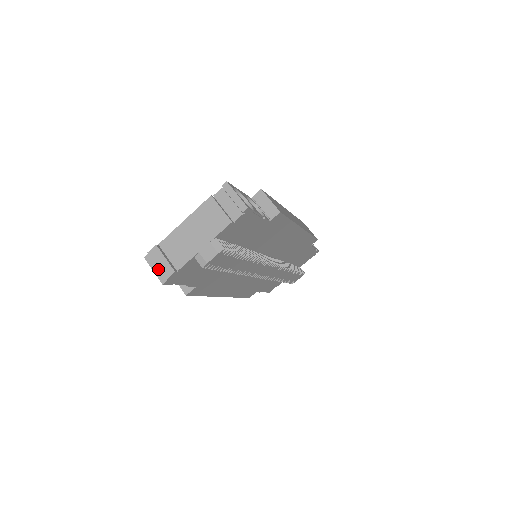
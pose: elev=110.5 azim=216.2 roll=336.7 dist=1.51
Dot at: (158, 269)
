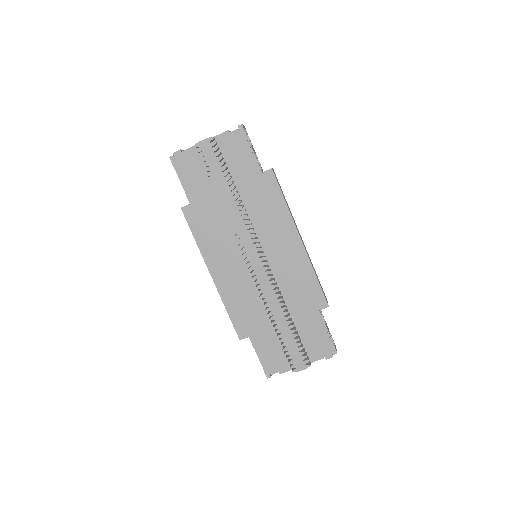
Dot at: occluded
